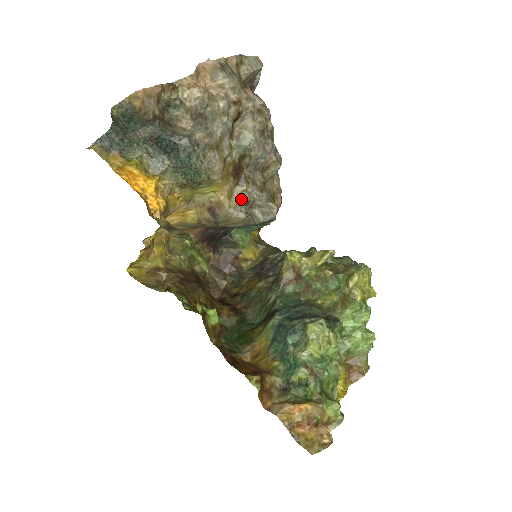
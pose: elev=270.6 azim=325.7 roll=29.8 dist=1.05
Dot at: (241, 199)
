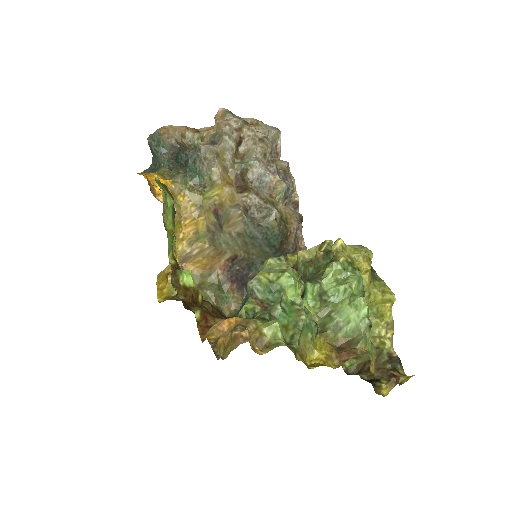
Dot at: (242, 202)
